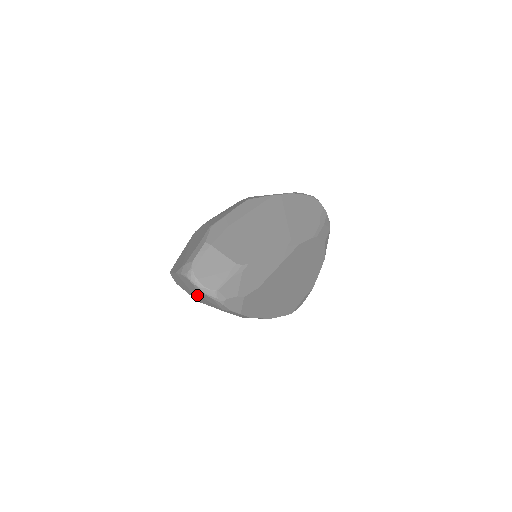
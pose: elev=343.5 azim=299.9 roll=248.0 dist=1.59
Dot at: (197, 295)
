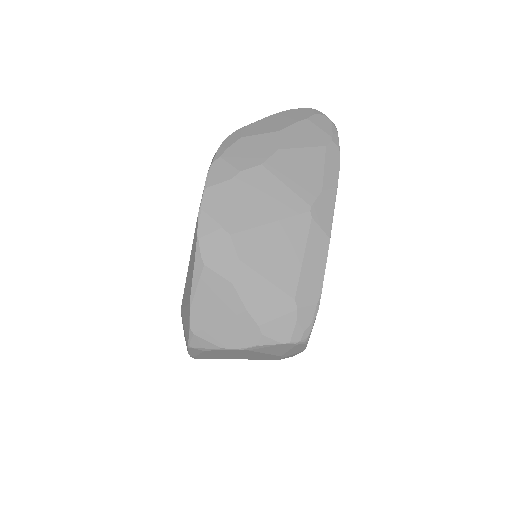
Dot at: (307, 121)
